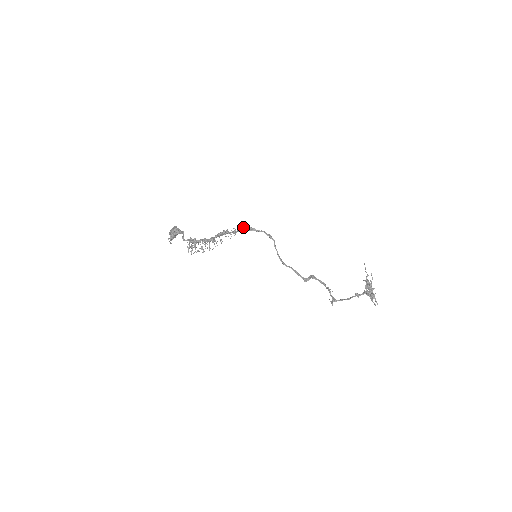
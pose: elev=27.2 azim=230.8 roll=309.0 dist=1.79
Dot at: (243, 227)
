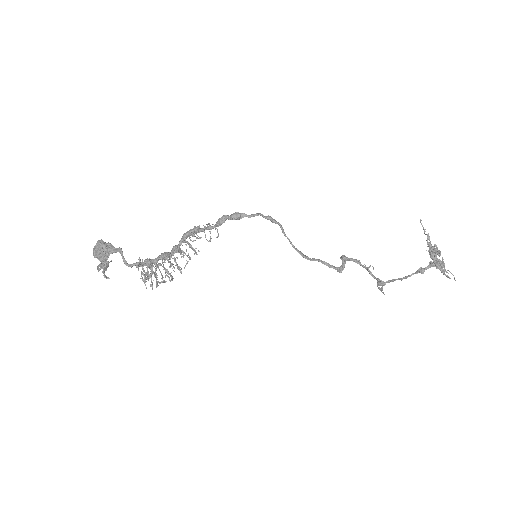
Dot at: (225, 217)
